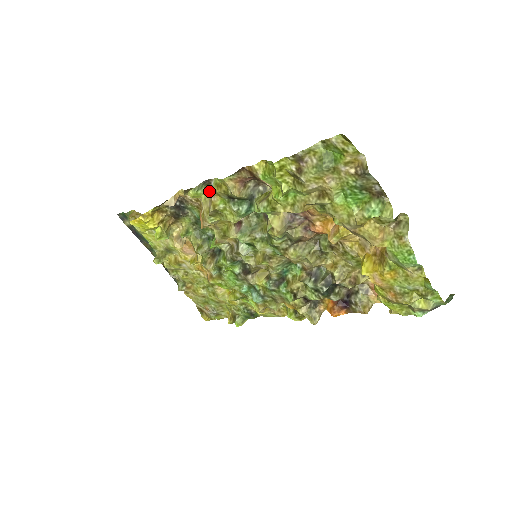
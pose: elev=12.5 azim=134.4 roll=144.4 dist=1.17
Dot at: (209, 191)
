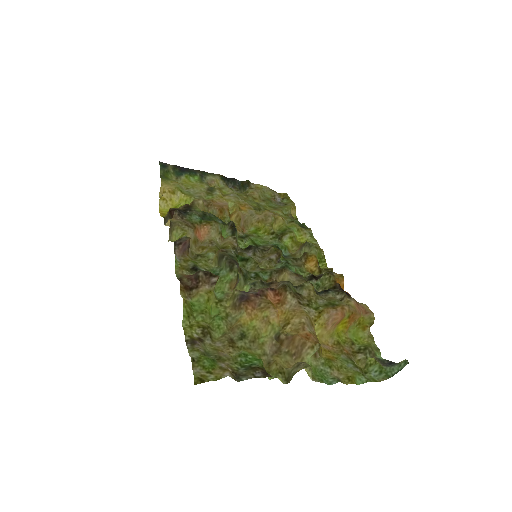
Dot at: occluded
